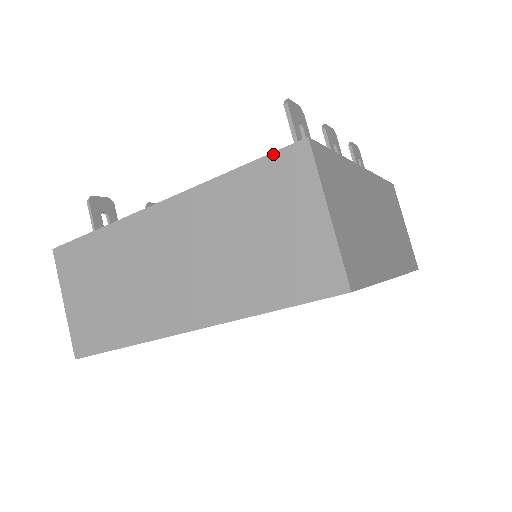
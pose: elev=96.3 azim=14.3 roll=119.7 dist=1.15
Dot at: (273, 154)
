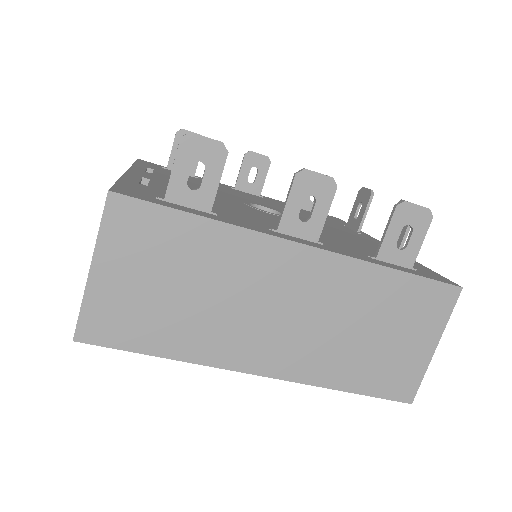
Dot at: (113, 186)
